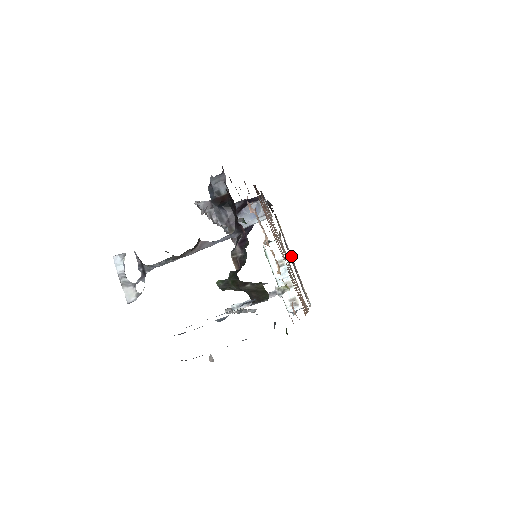
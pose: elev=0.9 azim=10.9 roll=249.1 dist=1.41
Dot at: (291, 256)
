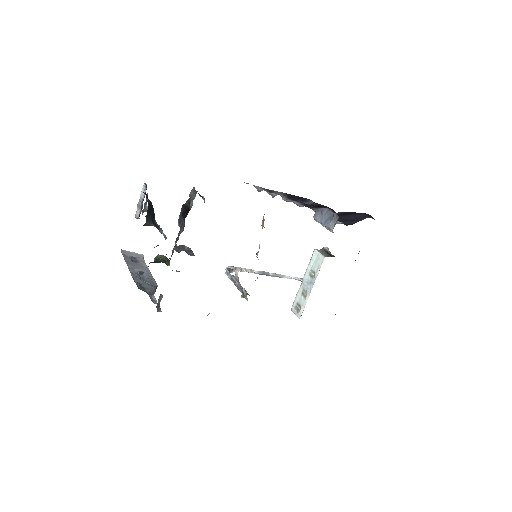
Dot at: occluded
